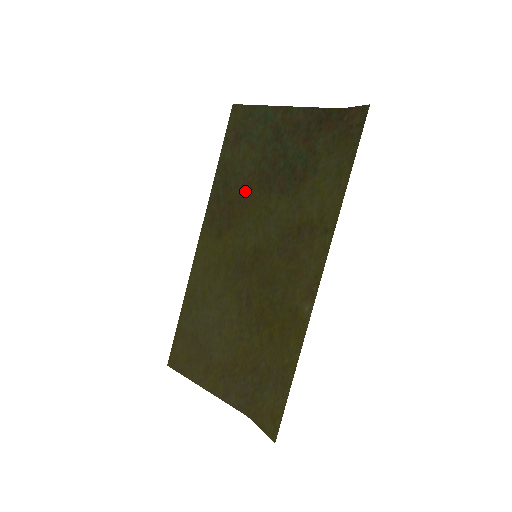
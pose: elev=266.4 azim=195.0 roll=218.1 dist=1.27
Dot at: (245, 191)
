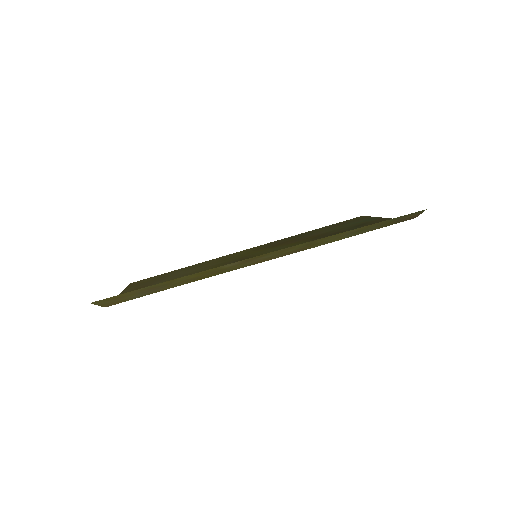
Dot at: (304, 238)
